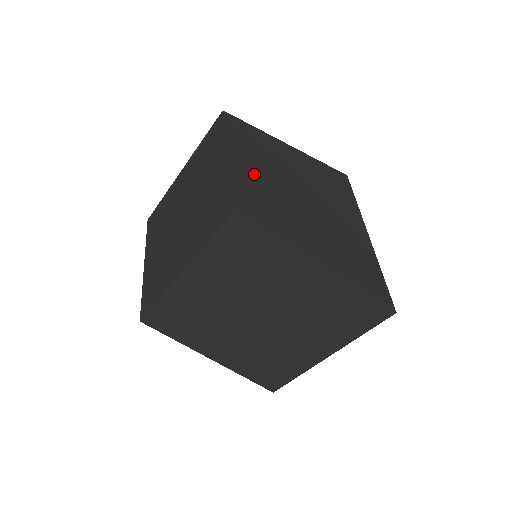
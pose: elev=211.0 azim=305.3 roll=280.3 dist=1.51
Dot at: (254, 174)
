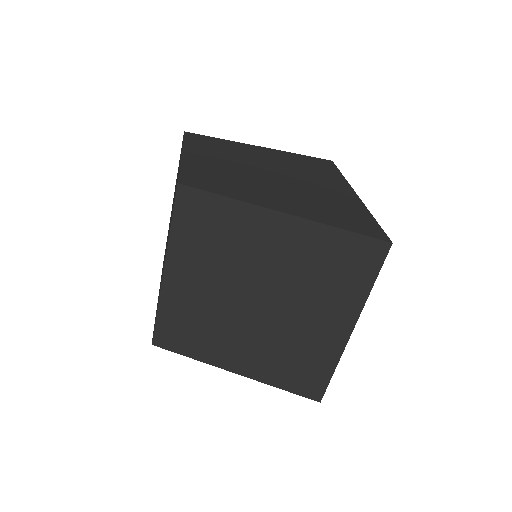
Dot at: (211, 162)
